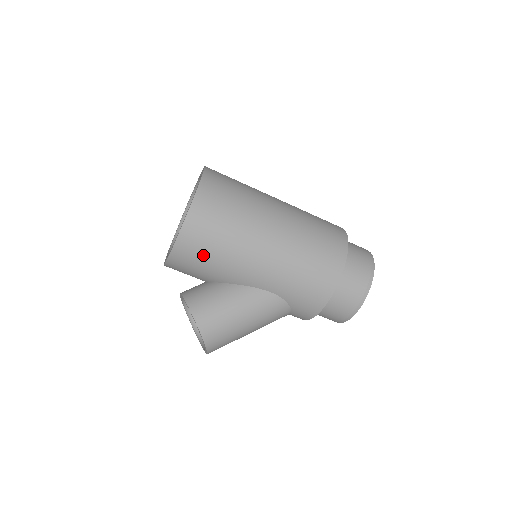
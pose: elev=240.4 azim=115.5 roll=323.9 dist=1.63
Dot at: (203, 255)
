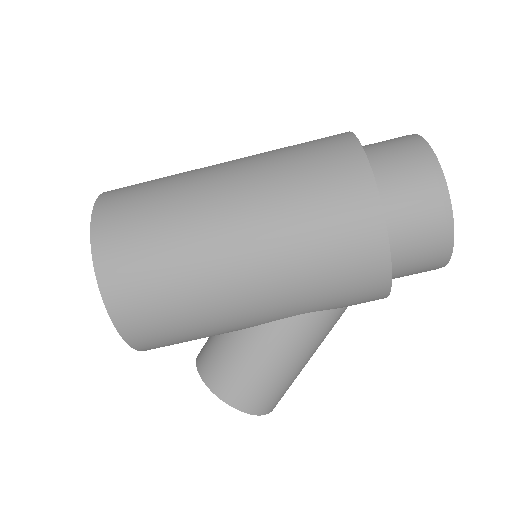
Dot at: (174, 335)
